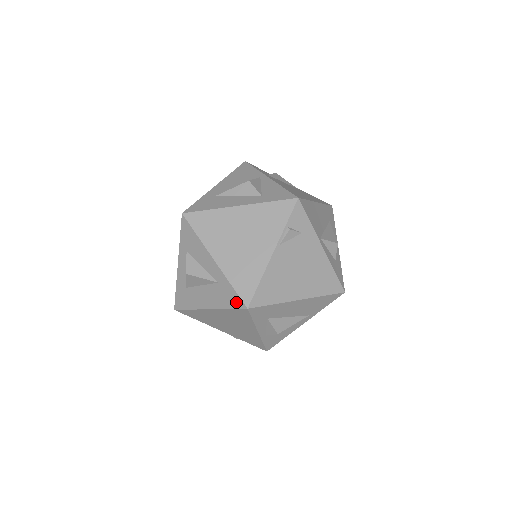
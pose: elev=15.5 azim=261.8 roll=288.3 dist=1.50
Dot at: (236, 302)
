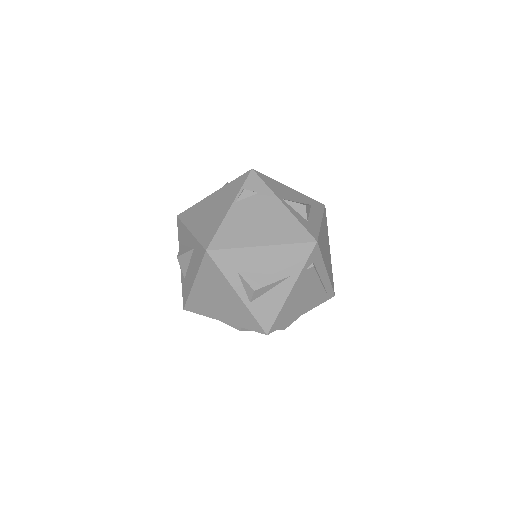
Dot at: (201, 253)
